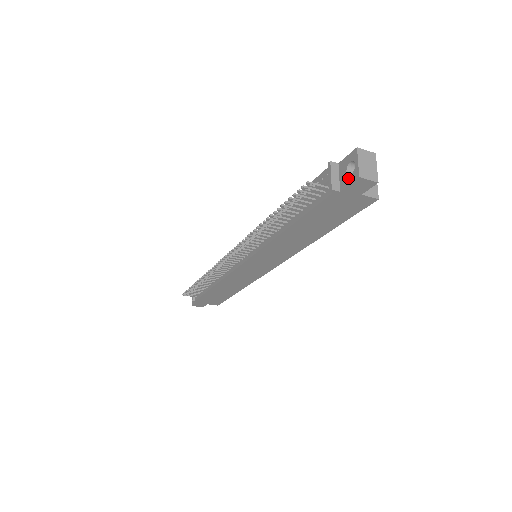
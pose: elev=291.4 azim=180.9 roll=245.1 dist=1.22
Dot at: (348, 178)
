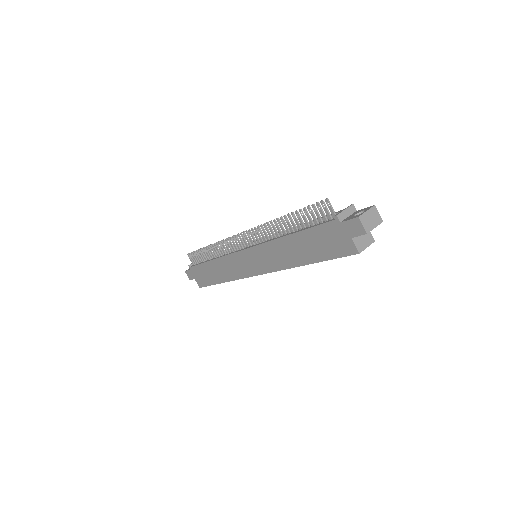
Dot at: (352, 217)
